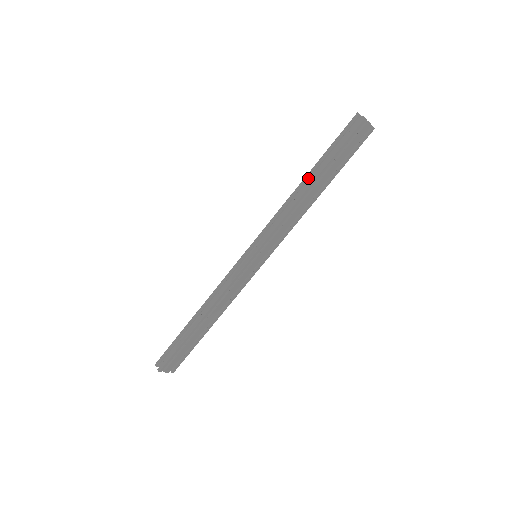
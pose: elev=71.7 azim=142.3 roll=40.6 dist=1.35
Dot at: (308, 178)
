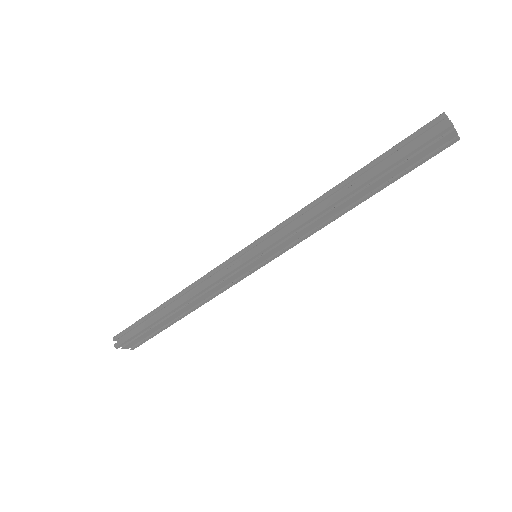
Dot at: (348, 182)
